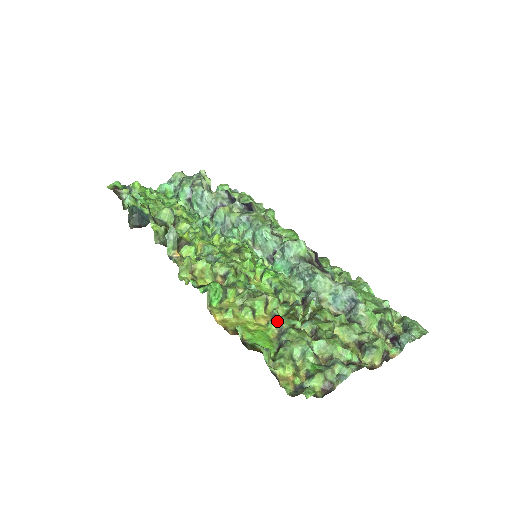
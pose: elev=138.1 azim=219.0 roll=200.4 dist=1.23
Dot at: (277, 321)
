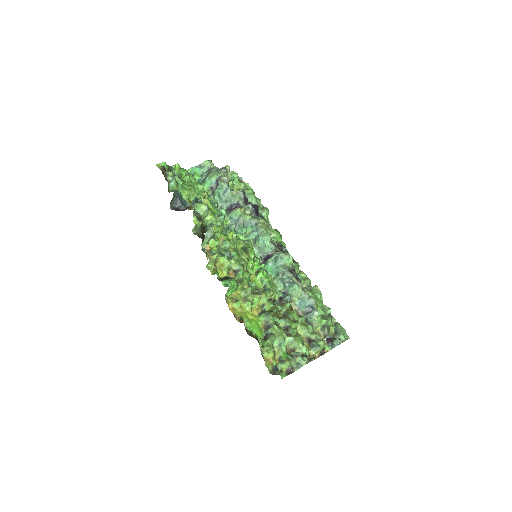
Dot at: (266, 316)
